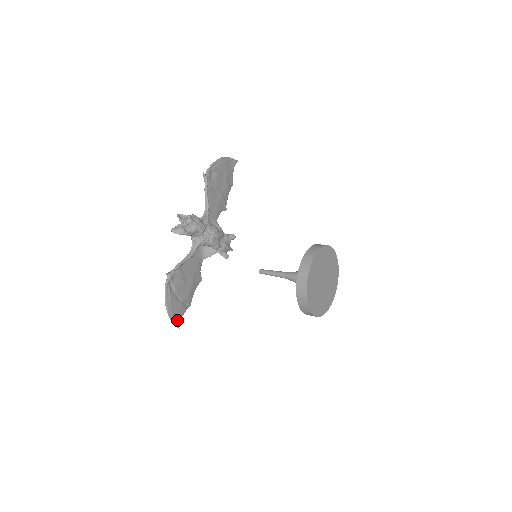
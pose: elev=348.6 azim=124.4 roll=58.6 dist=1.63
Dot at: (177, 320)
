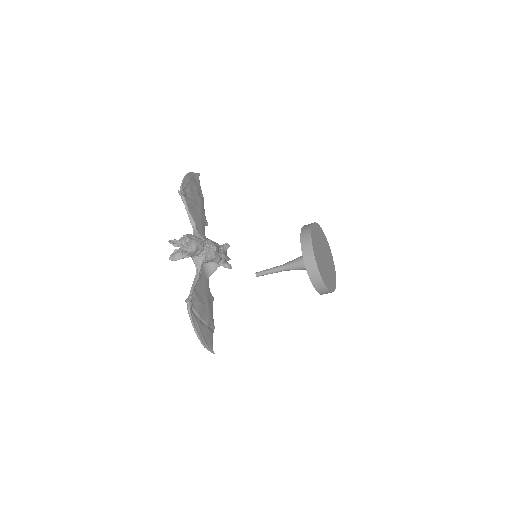
Dot at: (210, 346)
